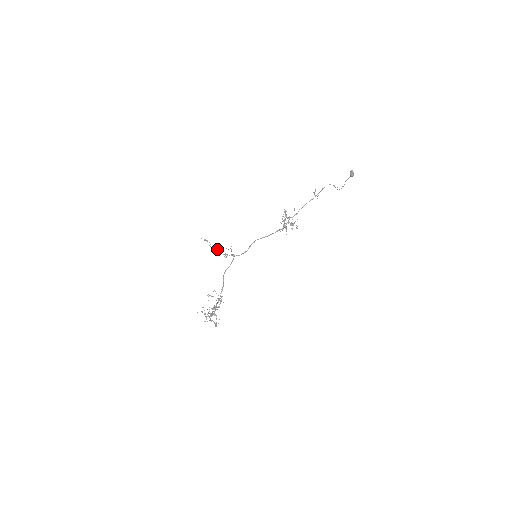
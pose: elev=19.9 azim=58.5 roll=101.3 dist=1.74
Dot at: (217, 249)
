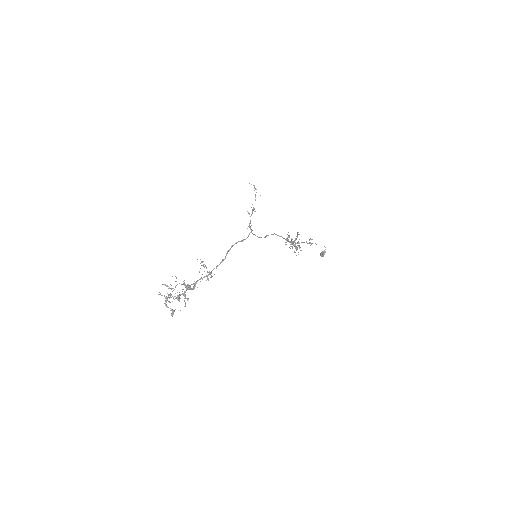
Dot at: (253, 208)
